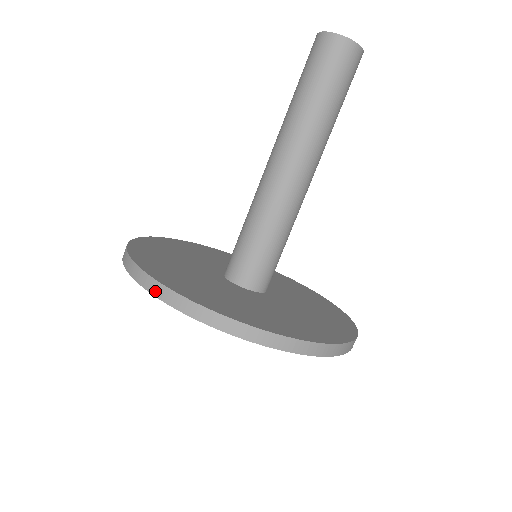
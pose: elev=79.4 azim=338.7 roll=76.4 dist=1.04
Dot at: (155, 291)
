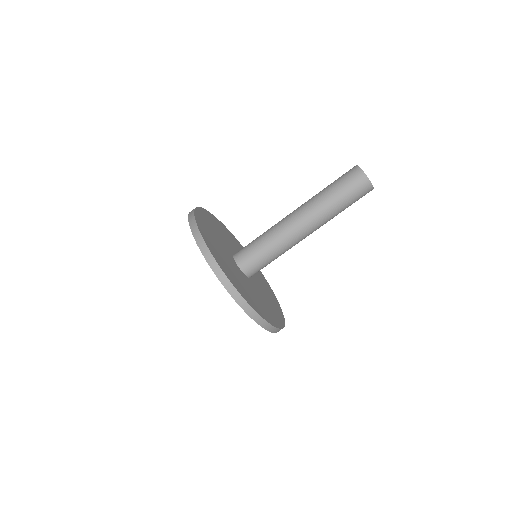
Dot at: occluded
